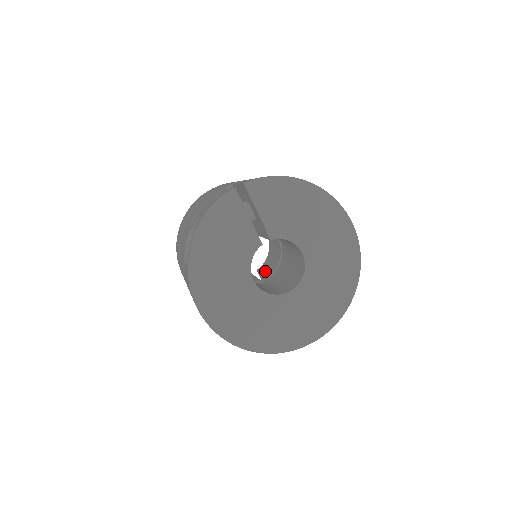
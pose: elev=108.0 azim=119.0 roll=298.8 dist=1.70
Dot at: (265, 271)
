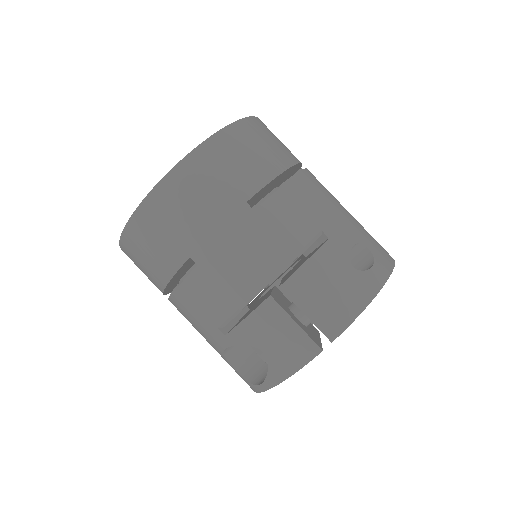
Dot at: occluded
